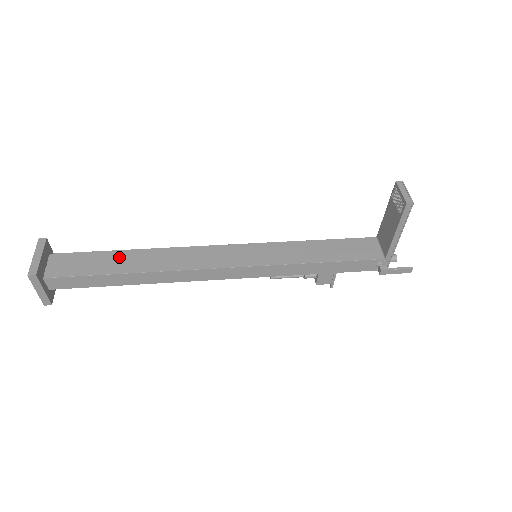
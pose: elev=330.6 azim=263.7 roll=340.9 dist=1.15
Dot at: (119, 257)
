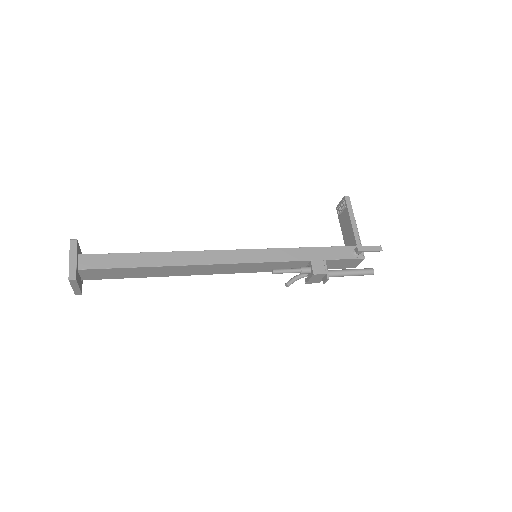
Dot at: occluded
